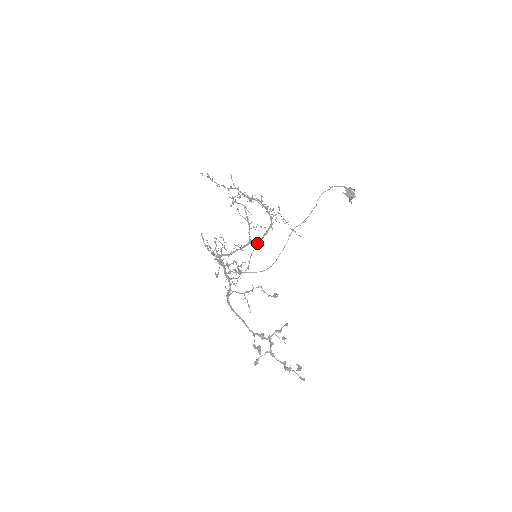
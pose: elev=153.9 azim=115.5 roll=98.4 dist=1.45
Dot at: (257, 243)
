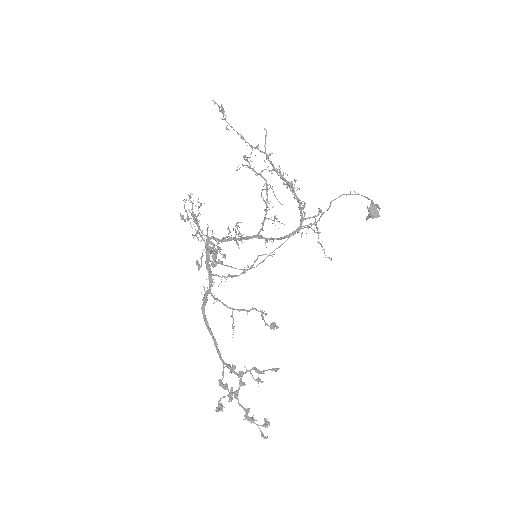
Dot at: (266, 241)
